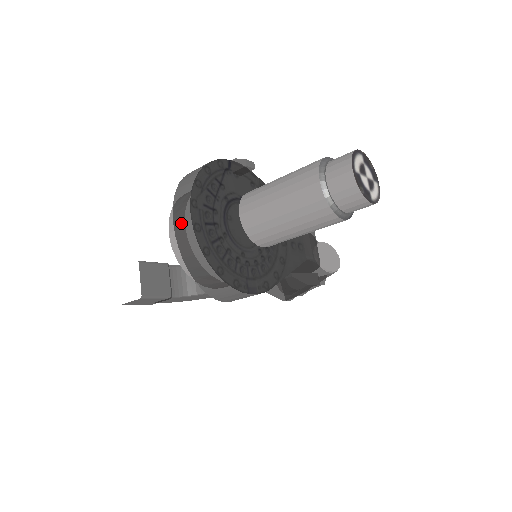
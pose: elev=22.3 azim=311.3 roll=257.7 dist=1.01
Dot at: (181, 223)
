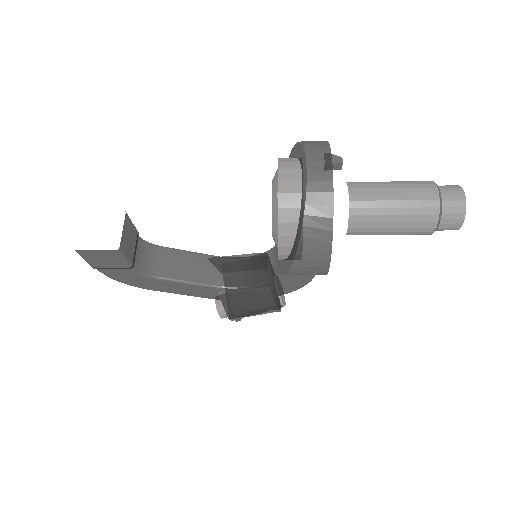
Dot at: (318, 172)
